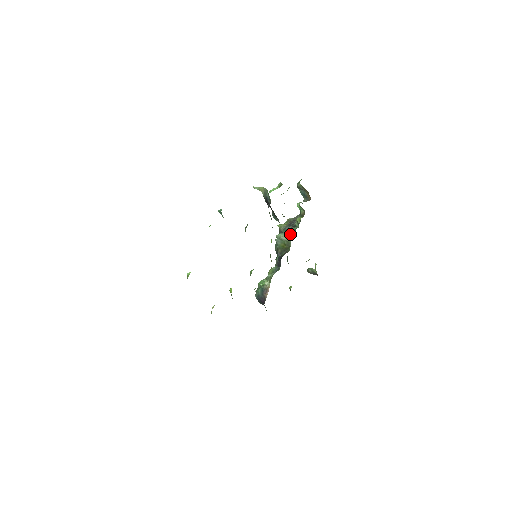
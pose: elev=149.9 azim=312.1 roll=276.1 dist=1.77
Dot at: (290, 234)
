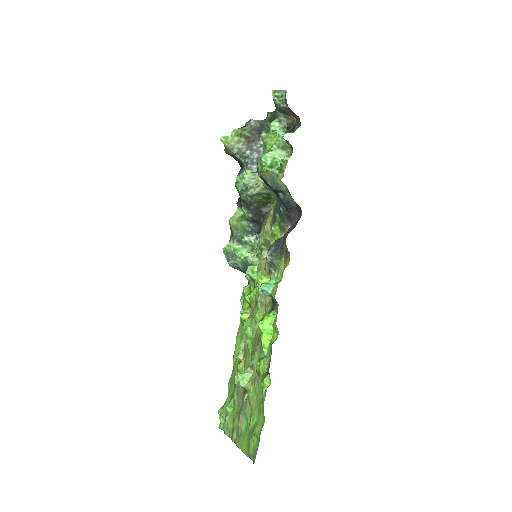
Dot at: occluded
